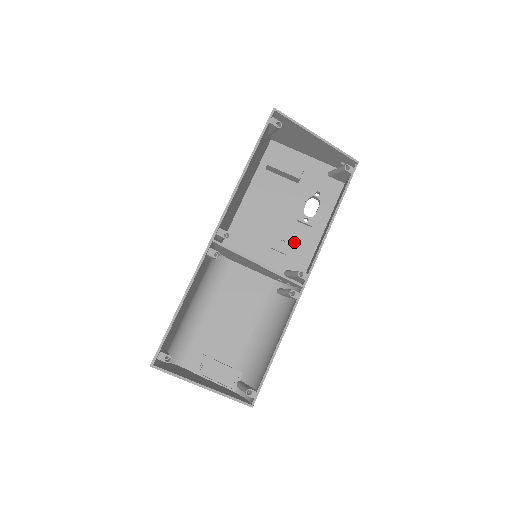
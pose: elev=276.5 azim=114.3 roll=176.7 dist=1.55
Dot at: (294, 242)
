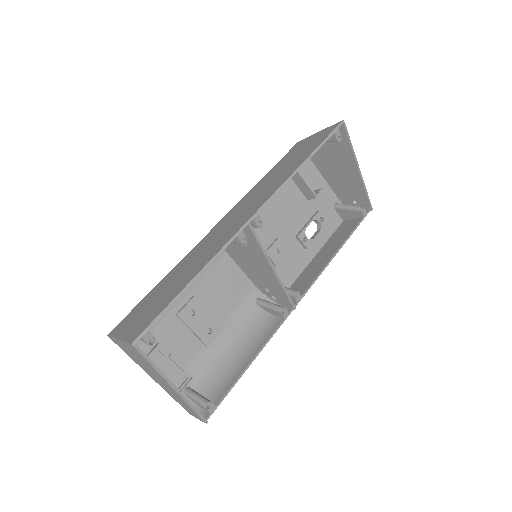
Dot at: (286, 256)
